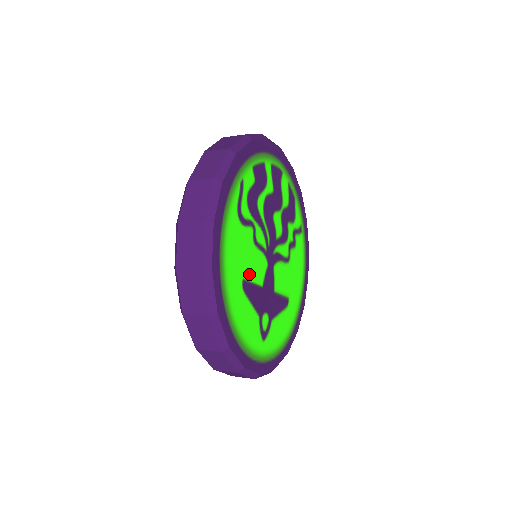
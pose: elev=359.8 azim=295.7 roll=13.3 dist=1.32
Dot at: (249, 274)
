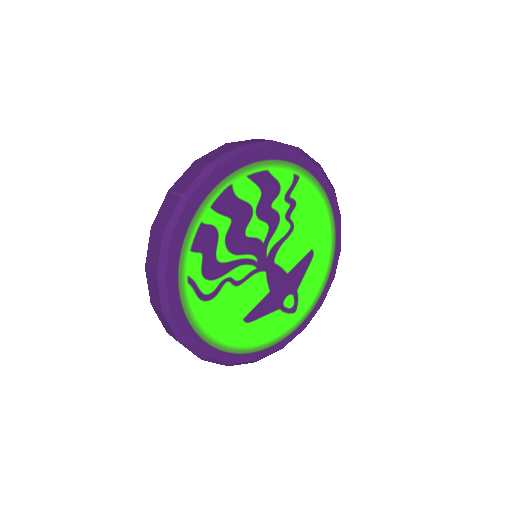
Dot at: (247, 307)
